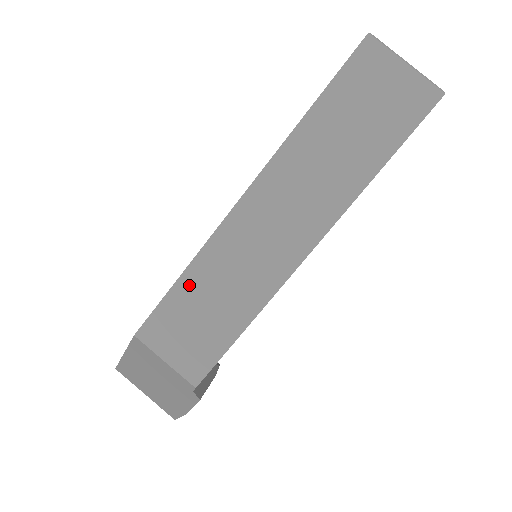
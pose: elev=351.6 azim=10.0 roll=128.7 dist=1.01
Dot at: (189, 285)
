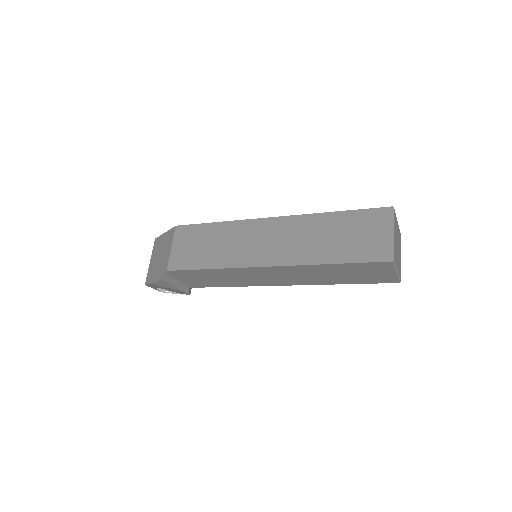
Dot at: (216, 229)
